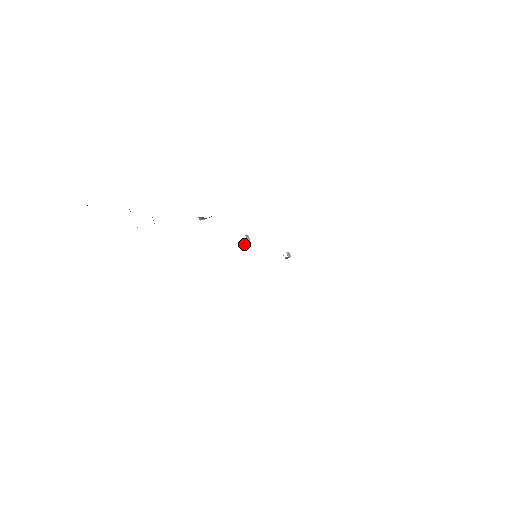
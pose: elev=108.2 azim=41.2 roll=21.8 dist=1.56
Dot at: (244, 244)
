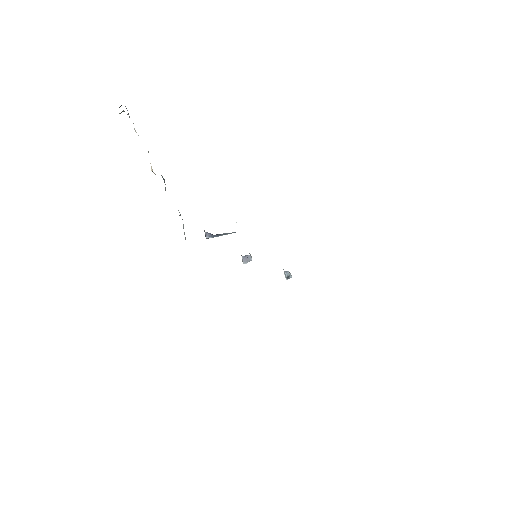
Dot at: (245, 258)
